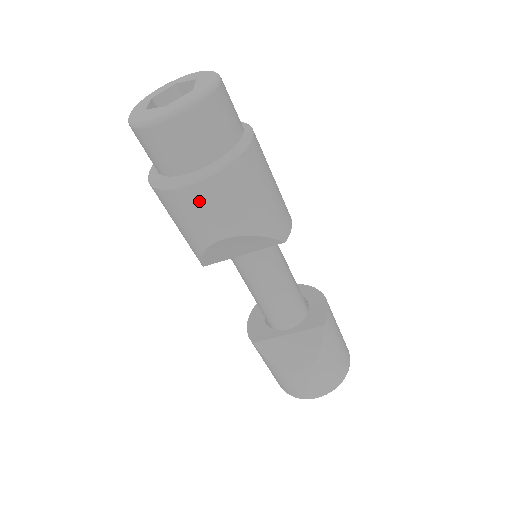
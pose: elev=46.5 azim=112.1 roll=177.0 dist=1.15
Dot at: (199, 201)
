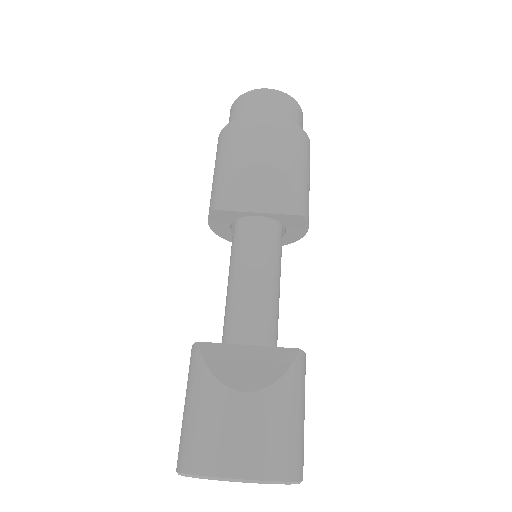
Dot at: (262, 127)
